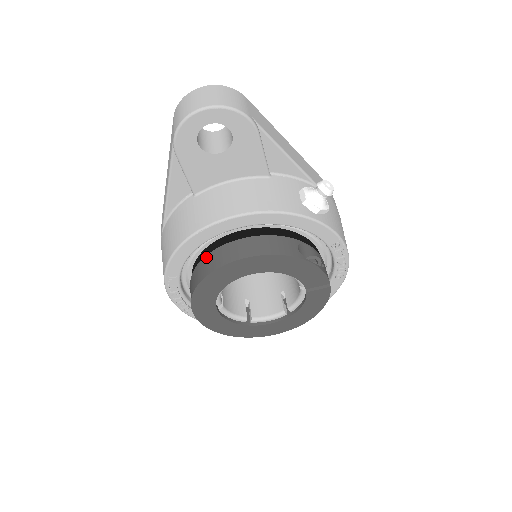
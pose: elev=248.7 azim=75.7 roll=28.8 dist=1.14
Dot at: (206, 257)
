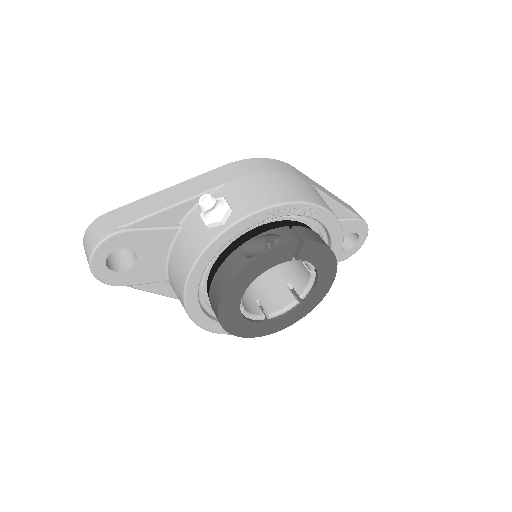
Dot at: occluded
